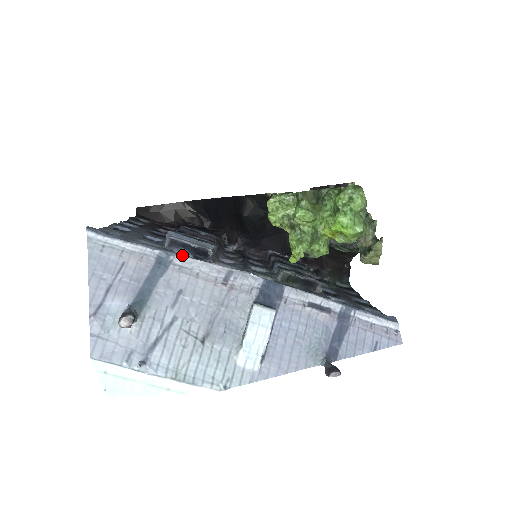
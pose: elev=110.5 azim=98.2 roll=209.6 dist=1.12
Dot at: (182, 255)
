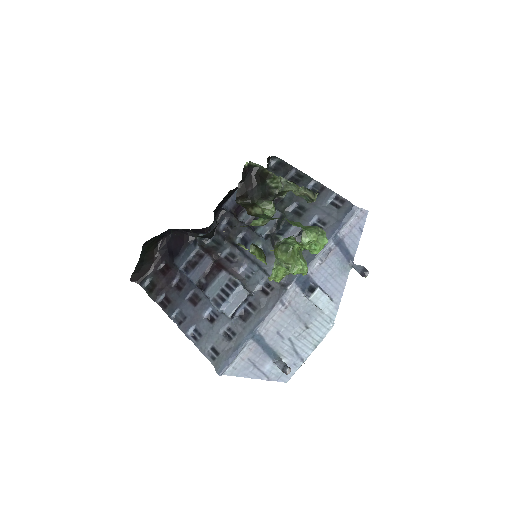
Dot at: (259, 326)
